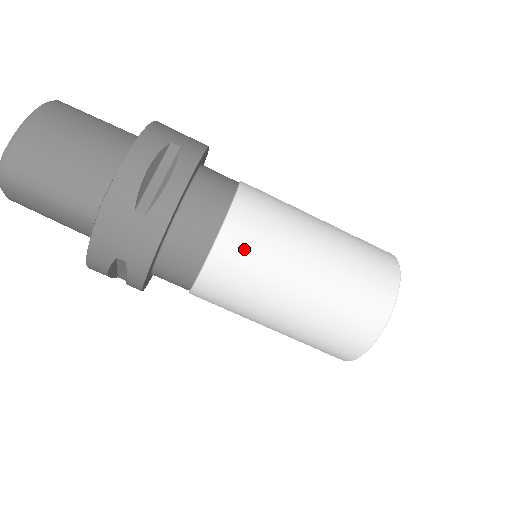
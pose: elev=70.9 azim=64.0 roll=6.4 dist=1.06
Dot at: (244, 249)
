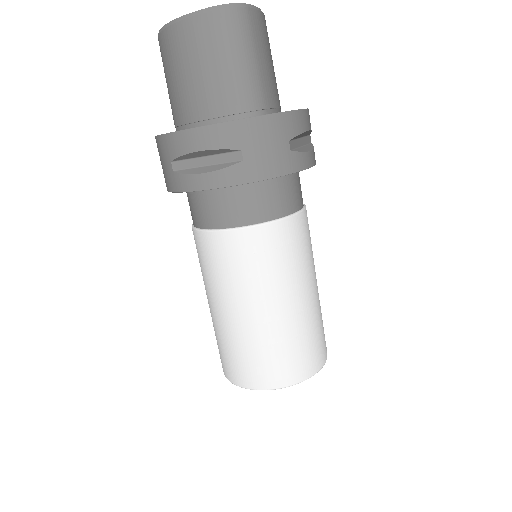
Dot at: (298, 240)
